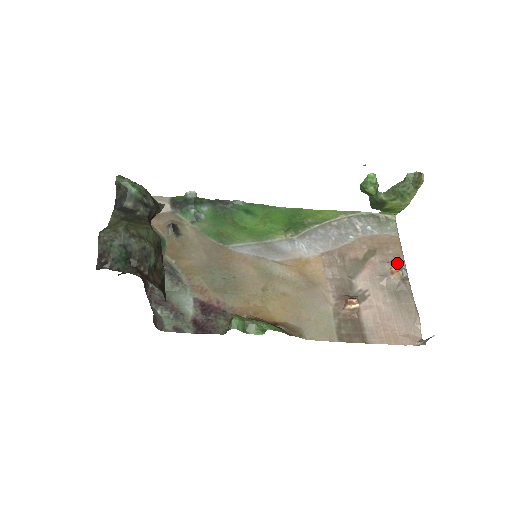
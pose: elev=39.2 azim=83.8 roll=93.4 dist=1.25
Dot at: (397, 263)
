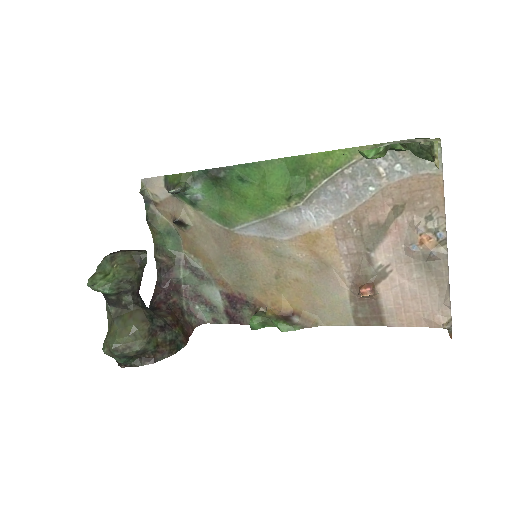
Dot at: (433, 221)
